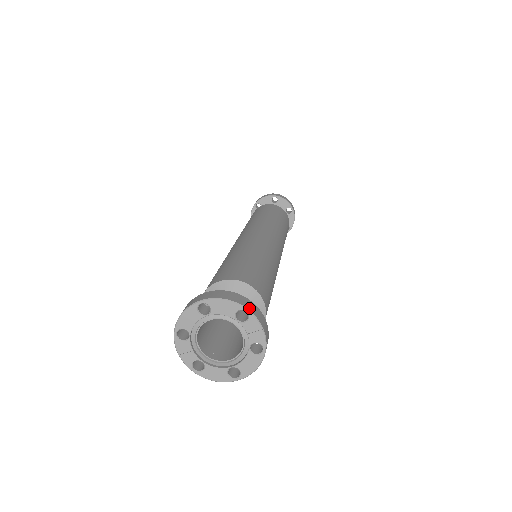
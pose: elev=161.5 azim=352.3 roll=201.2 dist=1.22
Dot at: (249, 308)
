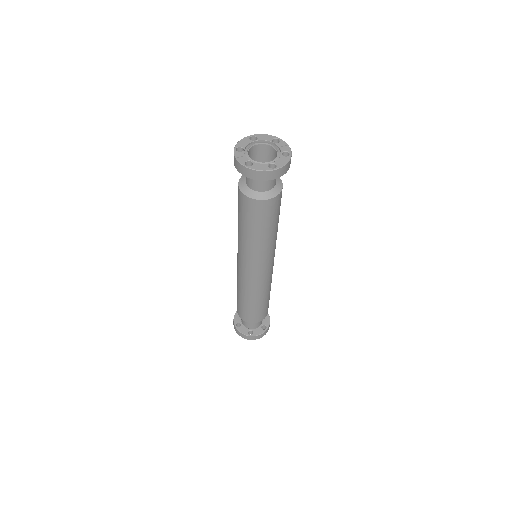
Dot at: (279, 140)
